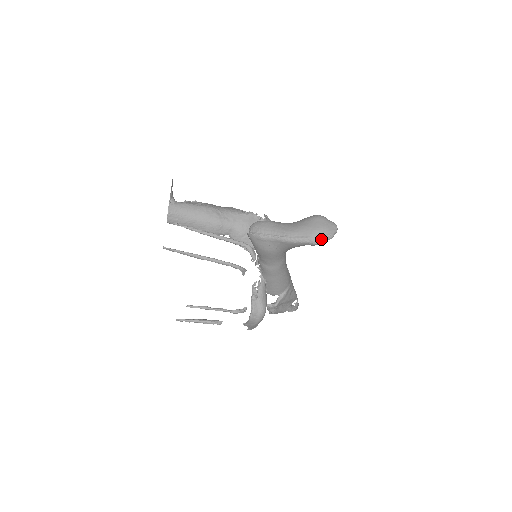
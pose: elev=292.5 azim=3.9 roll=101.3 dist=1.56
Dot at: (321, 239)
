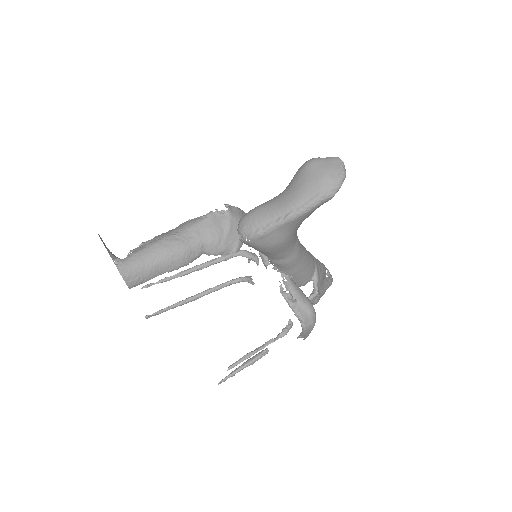
Dot at: (335, 186)
